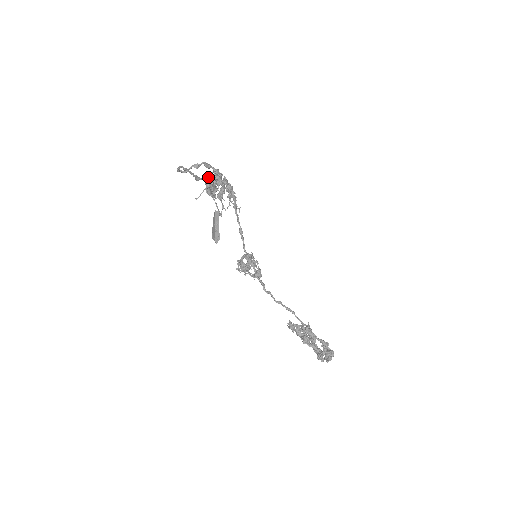
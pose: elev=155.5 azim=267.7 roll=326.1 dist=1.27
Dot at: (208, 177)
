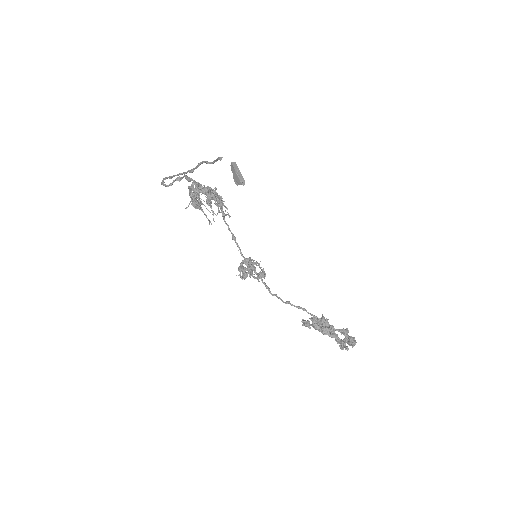
Dot at: (193, 187)
